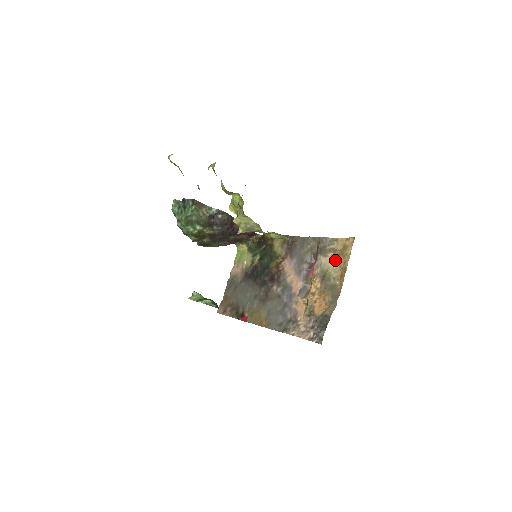
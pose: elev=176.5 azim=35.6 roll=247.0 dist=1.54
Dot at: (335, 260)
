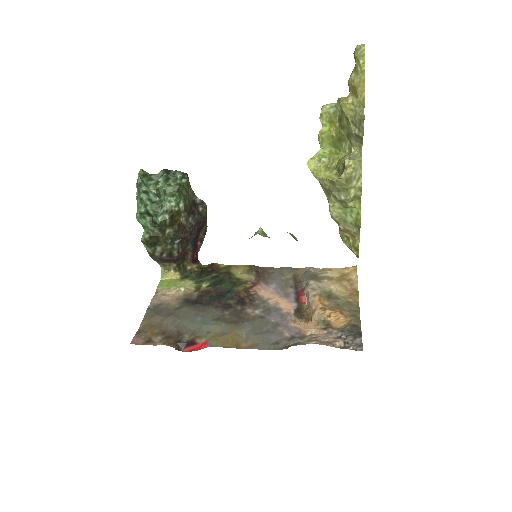
Dot at: (337, 283)
